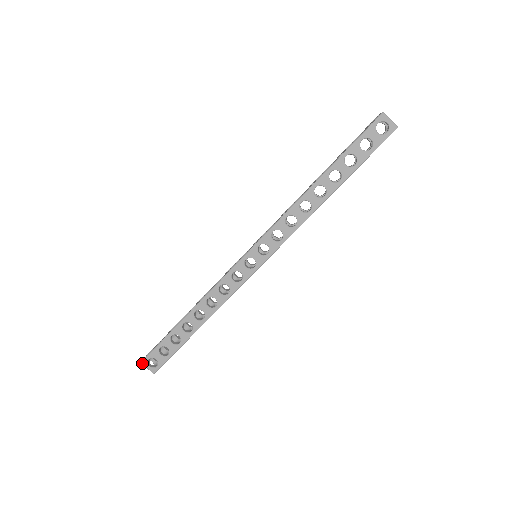
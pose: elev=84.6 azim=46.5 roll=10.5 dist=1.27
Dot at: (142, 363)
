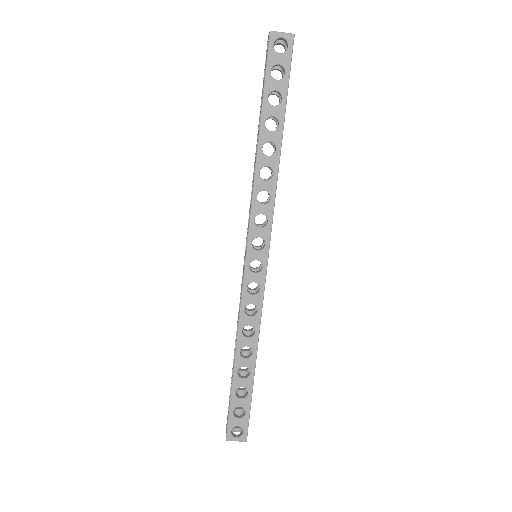
Dot at: (227, 440)
